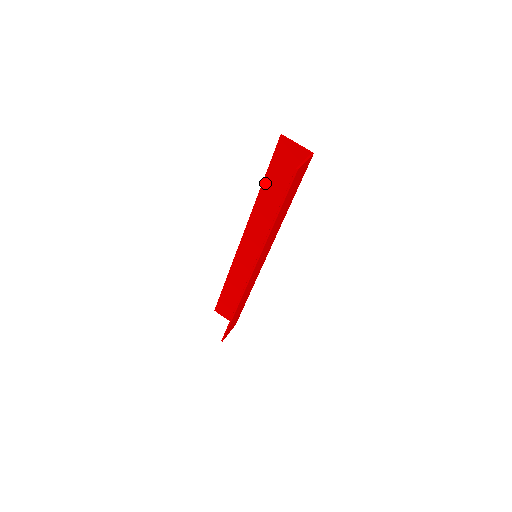
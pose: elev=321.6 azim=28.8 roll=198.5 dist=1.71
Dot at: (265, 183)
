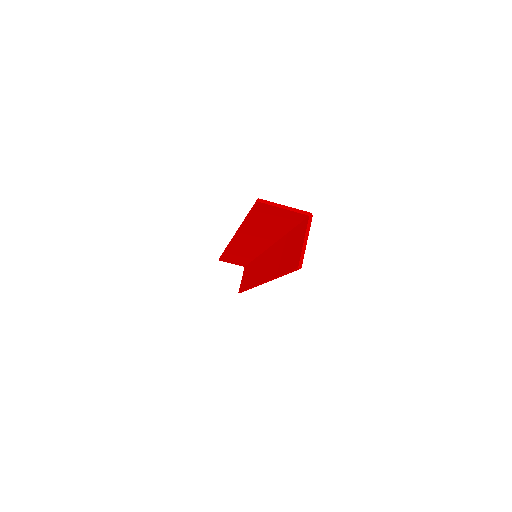
Dot at: (248, 222)
